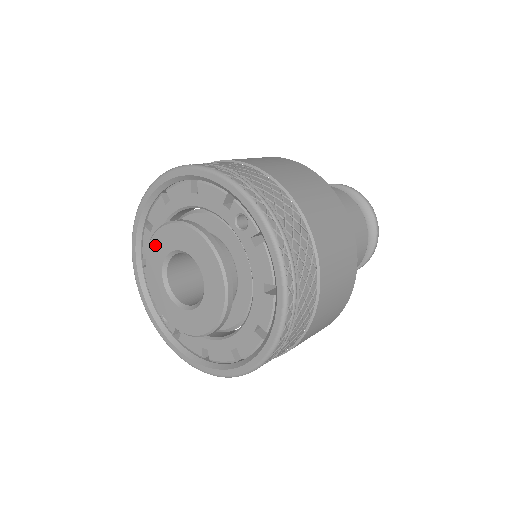
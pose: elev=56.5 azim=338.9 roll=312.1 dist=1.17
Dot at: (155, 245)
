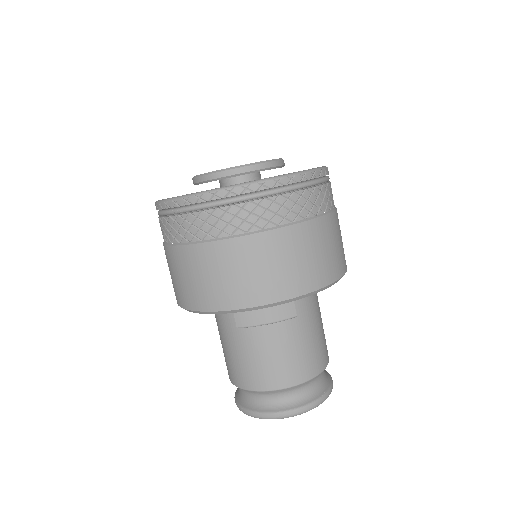
Dot at: occluded
